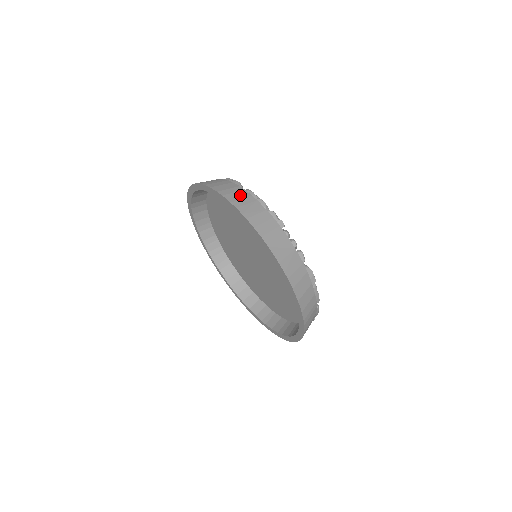
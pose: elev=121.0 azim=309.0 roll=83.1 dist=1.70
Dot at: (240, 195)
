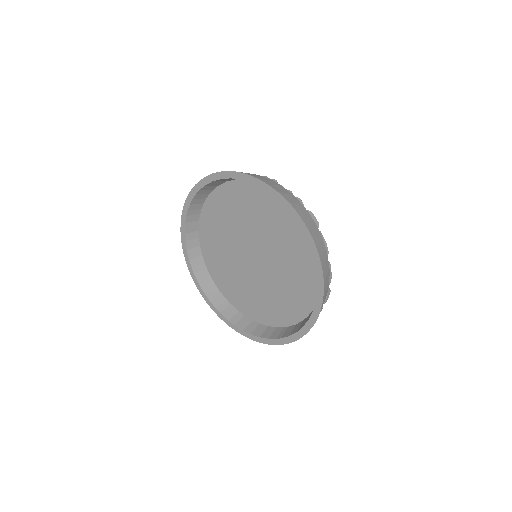
Dot at: occluded
